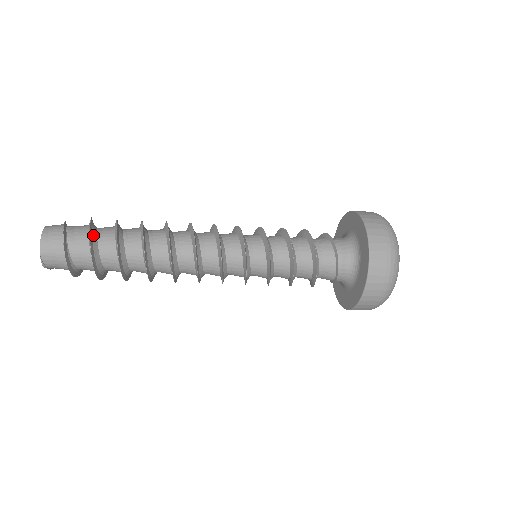
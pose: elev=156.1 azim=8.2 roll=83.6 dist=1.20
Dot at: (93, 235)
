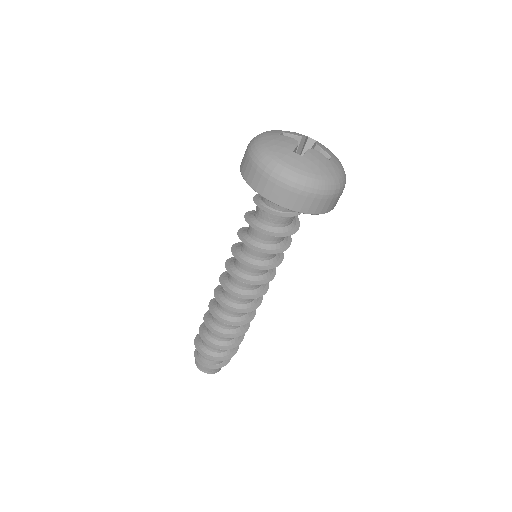
Dot at: (220, 356)
